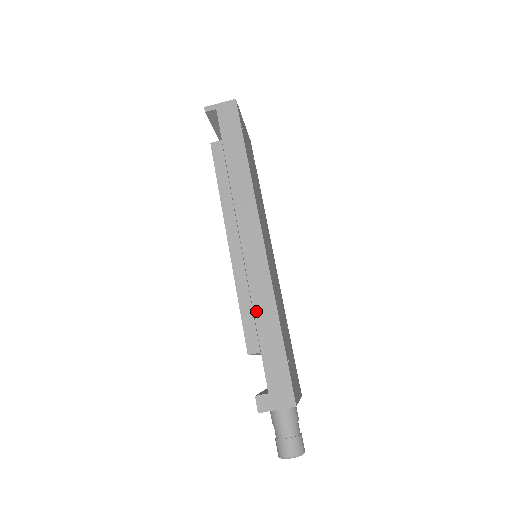
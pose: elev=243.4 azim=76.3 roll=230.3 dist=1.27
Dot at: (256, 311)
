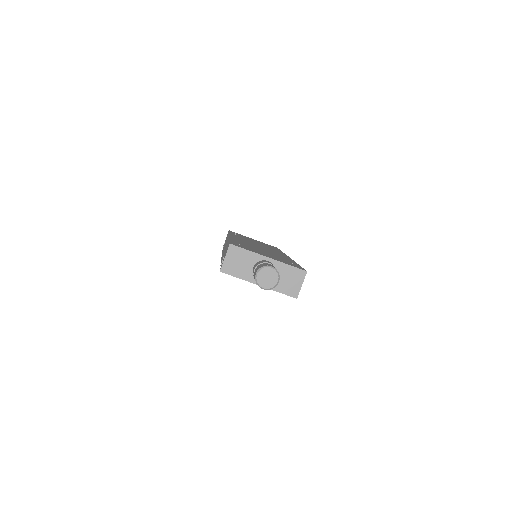
Dot at: (224, 252)
